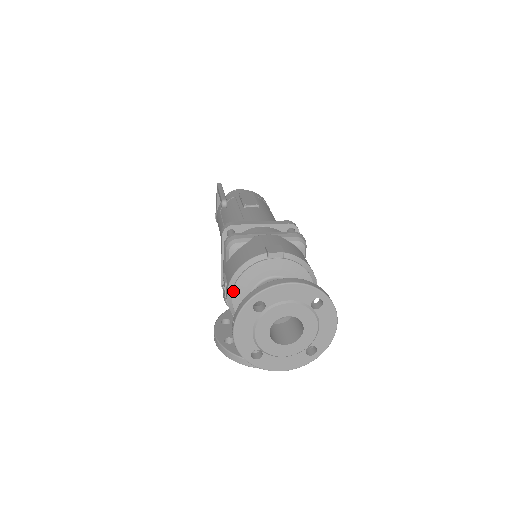
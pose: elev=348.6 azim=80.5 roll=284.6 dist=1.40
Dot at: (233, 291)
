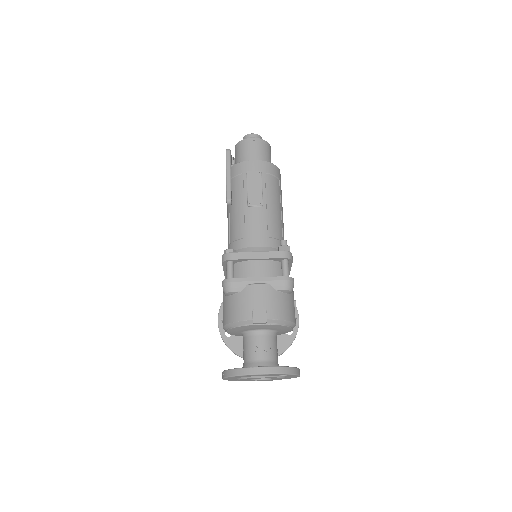
Dot at: (227, 331)
